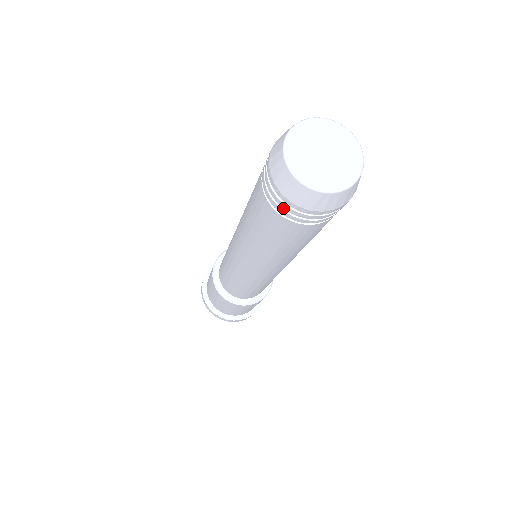
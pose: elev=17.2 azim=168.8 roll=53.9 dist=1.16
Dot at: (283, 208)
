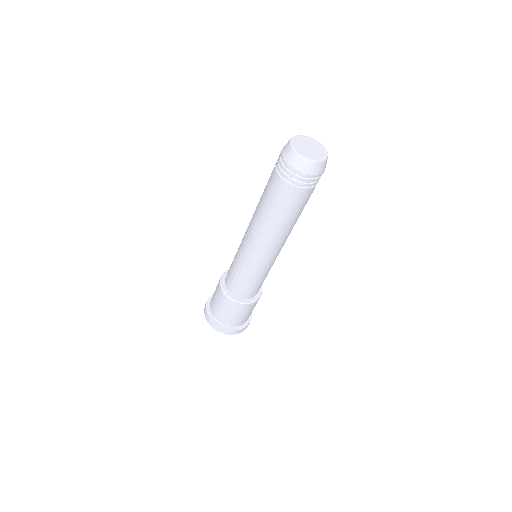
Dot at: (280, 166)
